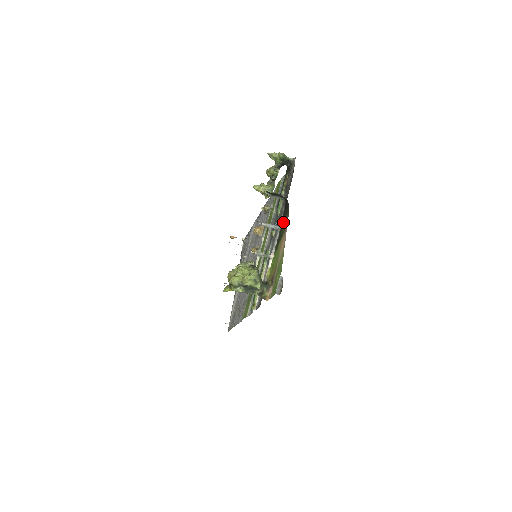
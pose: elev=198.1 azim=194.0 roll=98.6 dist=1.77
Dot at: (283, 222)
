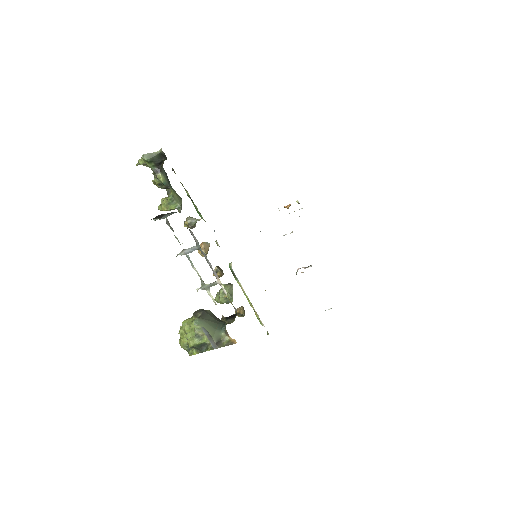
Dot at: occluded
